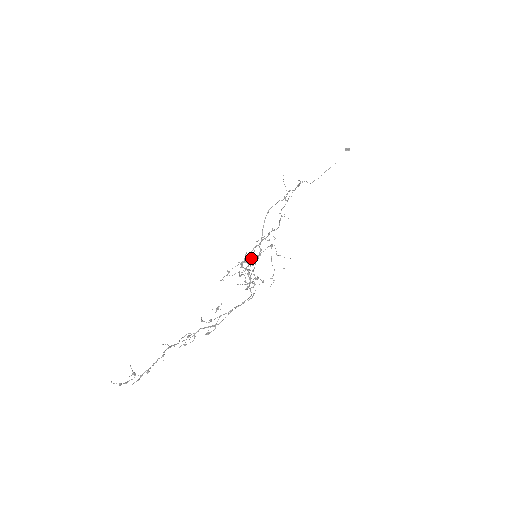
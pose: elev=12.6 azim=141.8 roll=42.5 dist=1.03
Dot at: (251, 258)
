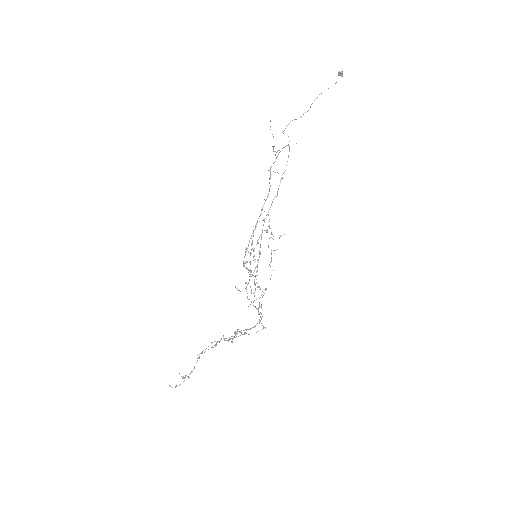
Dot at: occluded
